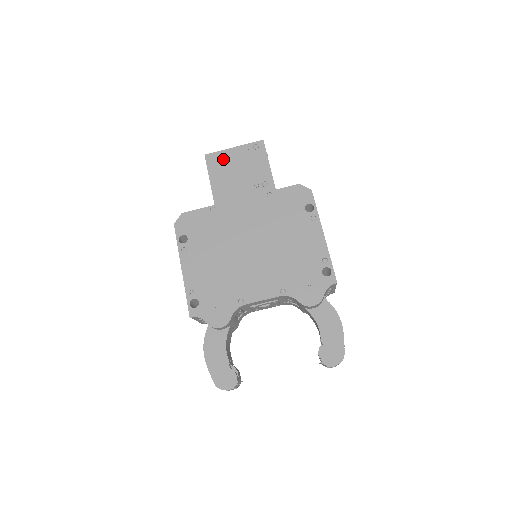
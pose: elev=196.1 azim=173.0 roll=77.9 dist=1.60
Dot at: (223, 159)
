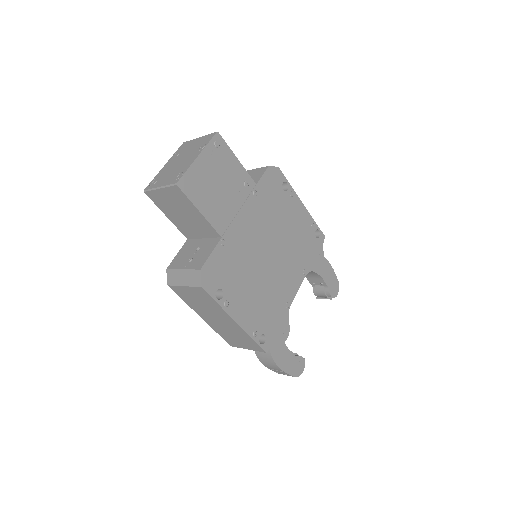
Dot at: (197, 178)
